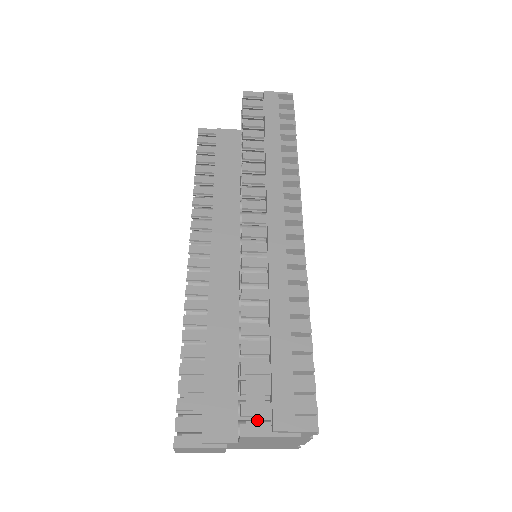
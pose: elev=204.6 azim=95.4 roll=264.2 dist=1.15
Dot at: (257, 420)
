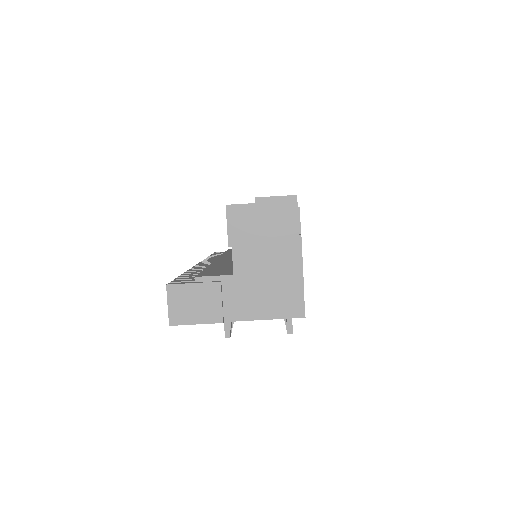
Dot at: occluded
